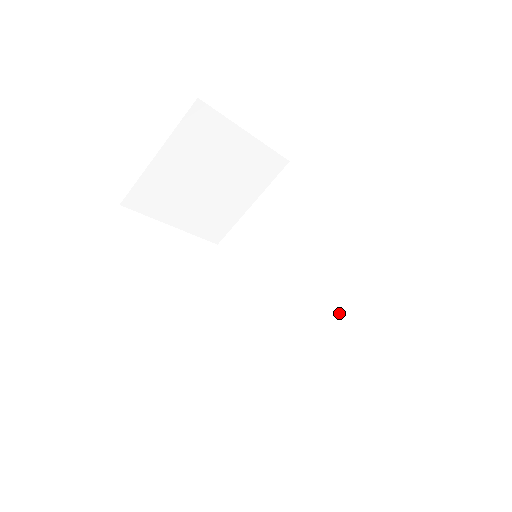
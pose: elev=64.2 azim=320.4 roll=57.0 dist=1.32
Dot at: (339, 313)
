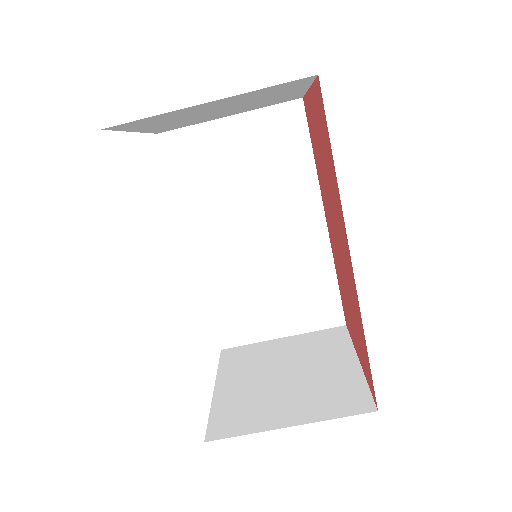
Dot at: (281, 292)
